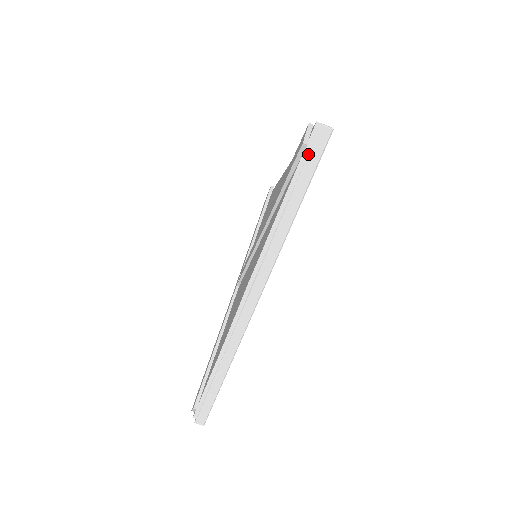
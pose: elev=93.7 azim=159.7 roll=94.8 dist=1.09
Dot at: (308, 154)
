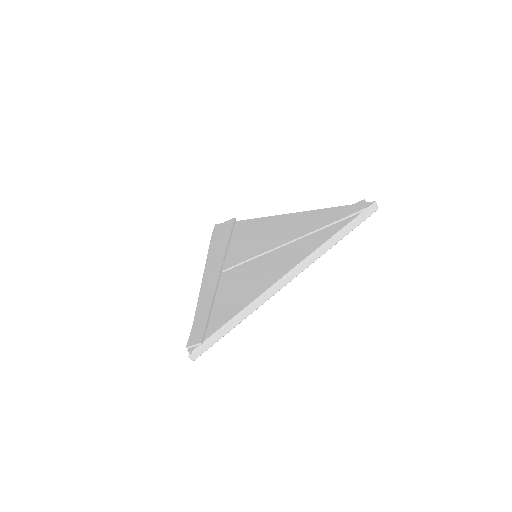
Dot at: (364, 213)
